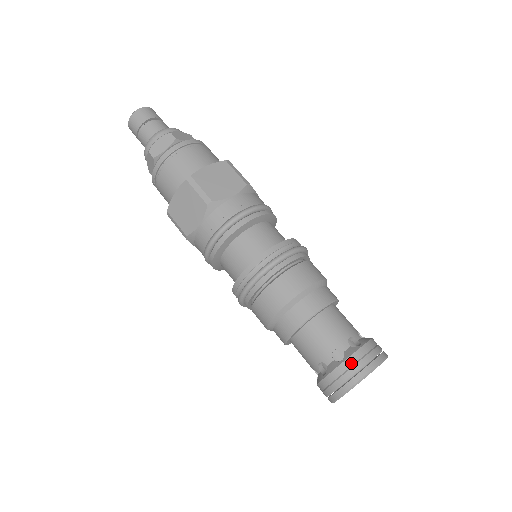
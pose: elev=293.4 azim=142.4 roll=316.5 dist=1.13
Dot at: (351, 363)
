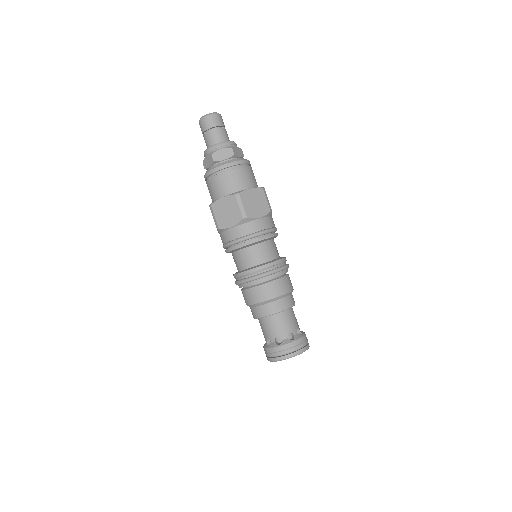
Dot at: (270, 351)
